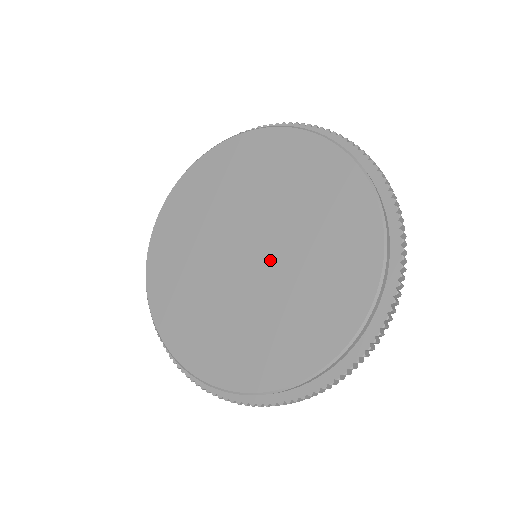
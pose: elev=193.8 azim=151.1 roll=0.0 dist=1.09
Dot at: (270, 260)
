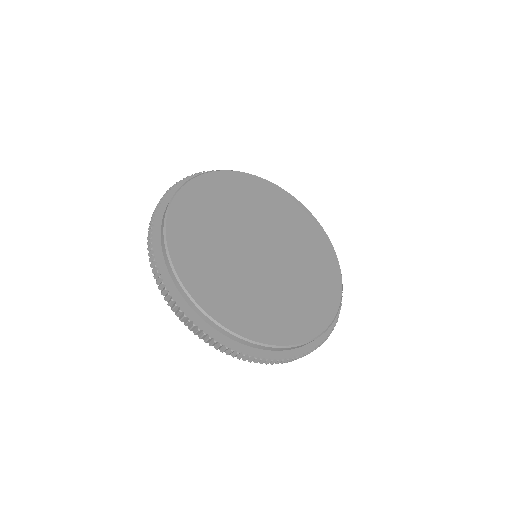
Dot at: (271, 267)
